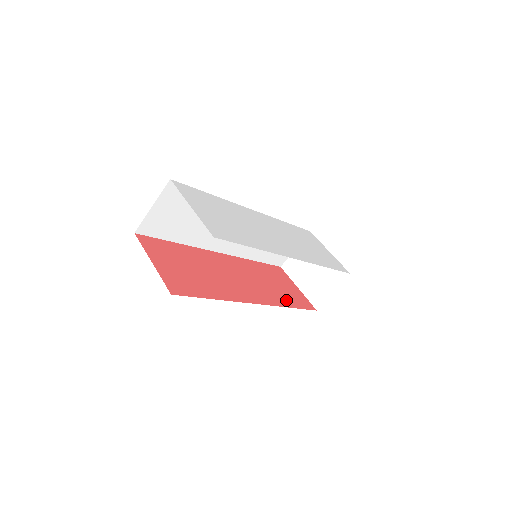
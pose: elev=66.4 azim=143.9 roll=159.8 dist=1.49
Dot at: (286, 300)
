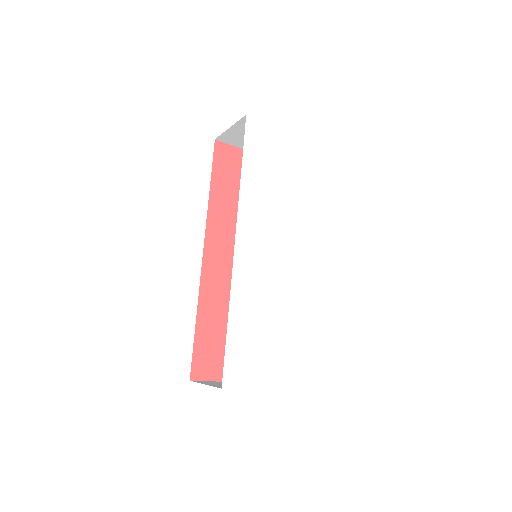
Dot at: occluded
